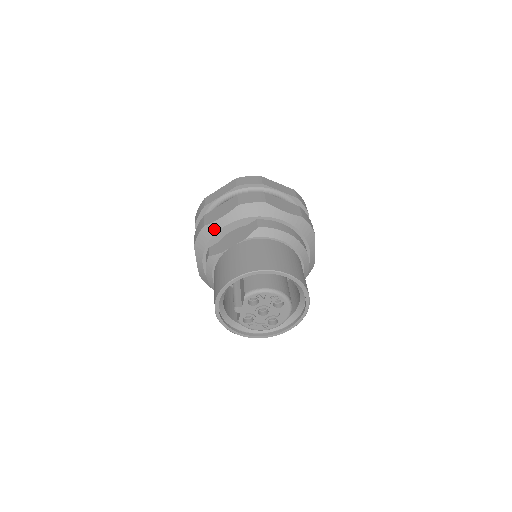
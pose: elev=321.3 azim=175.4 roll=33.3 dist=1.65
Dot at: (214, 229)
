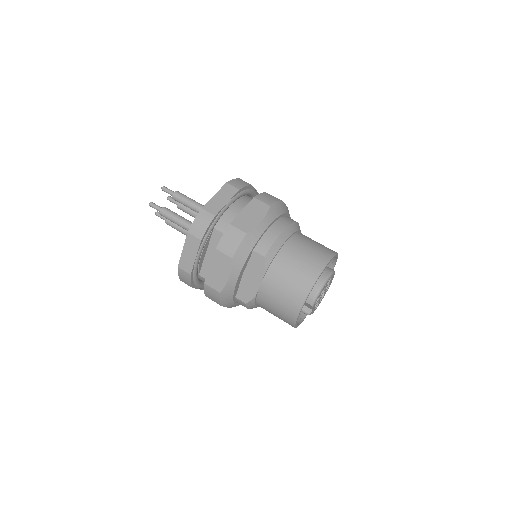
Dot at: (231, 288)
